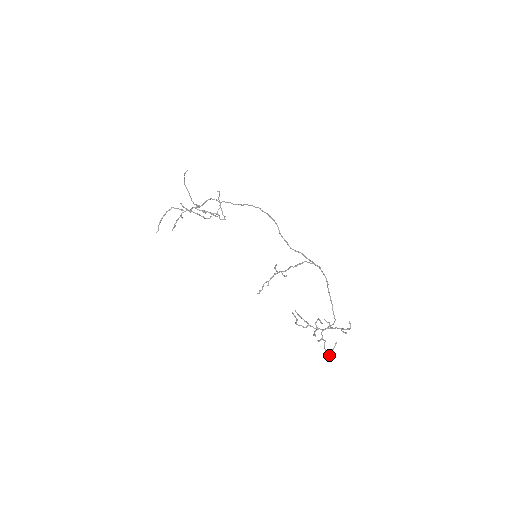
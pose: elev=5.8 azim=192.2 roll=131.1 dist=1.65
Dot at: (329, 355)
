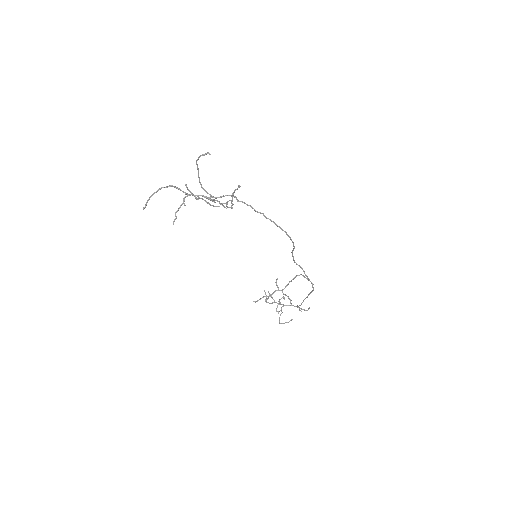
Dot at: (282, 323)
